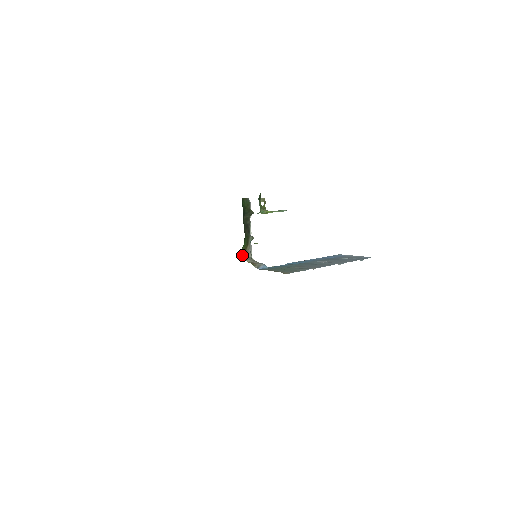
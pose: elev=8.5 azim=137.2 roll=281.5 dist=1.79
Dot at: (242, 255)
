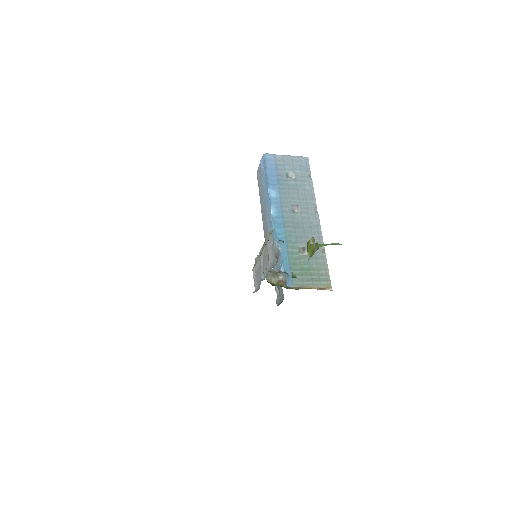
Dot at: occluded
